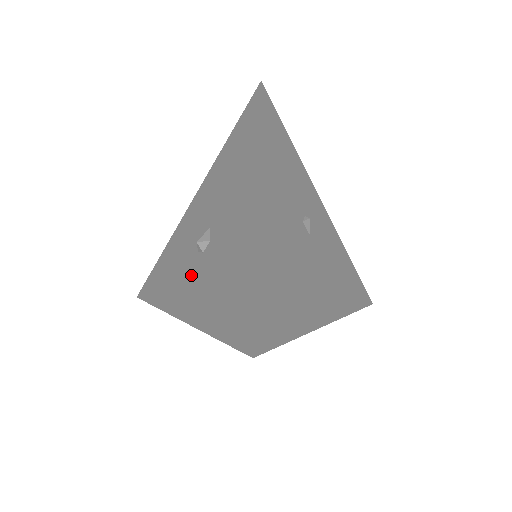
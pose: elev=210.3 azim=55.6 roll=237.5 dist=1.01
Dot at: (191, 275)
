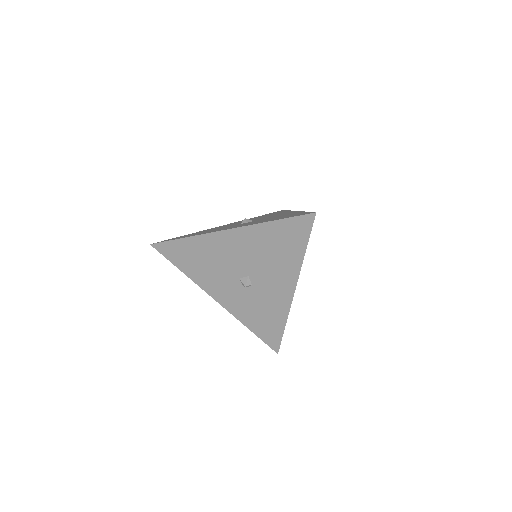
Dot at: (236, 225)
